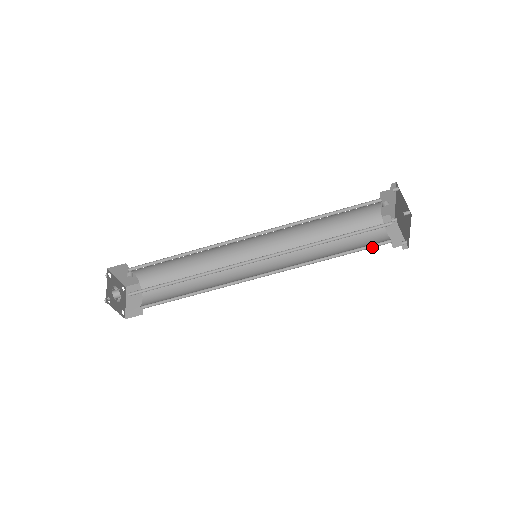
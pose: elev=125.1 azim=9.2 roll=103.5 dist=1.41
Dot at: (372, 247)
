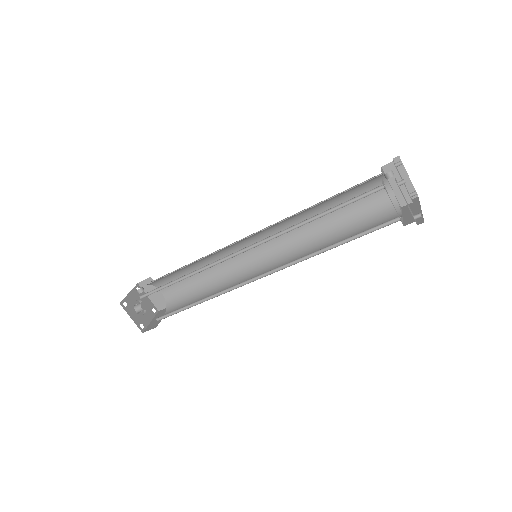
Dot at: (377, 214)
